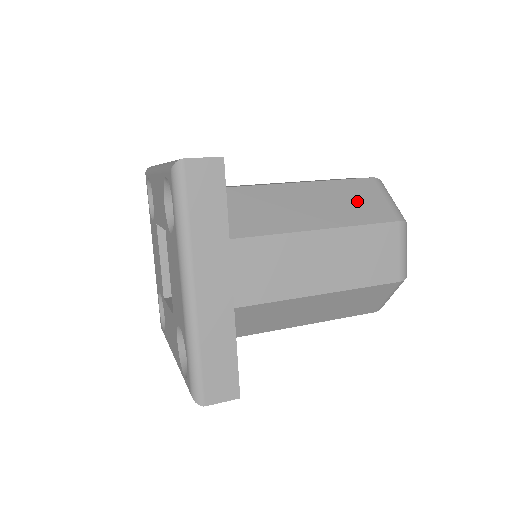
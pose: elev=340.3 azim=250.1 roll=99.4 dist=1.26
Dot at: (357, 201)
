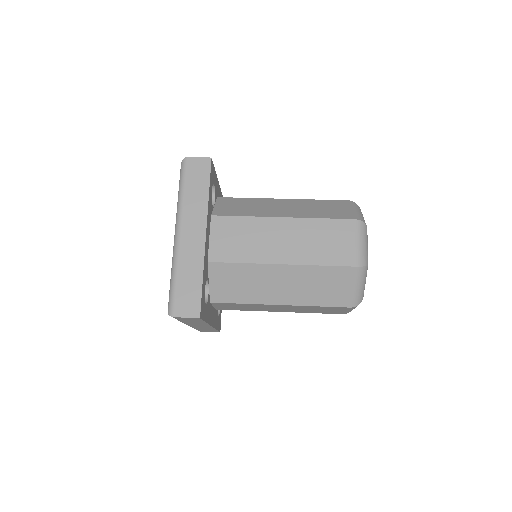
Dot at: (326, 287)
